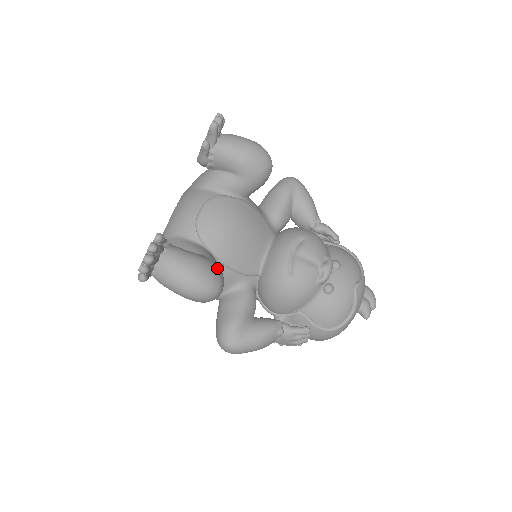
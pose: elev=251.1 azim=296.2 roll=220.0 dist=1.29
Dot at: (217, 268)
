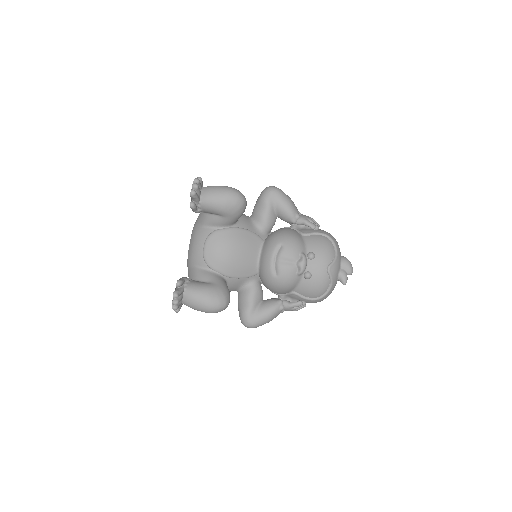
Dot at: (222, 290)
